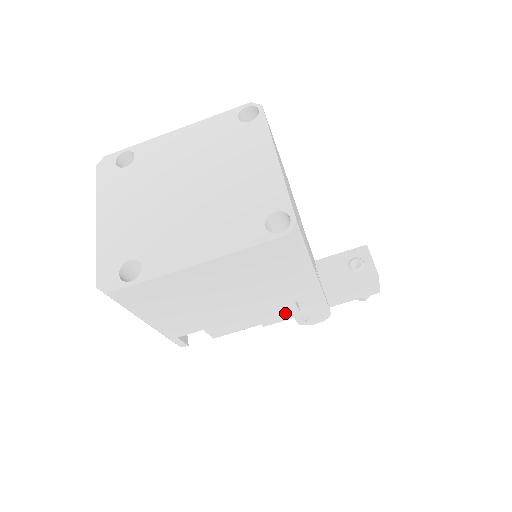
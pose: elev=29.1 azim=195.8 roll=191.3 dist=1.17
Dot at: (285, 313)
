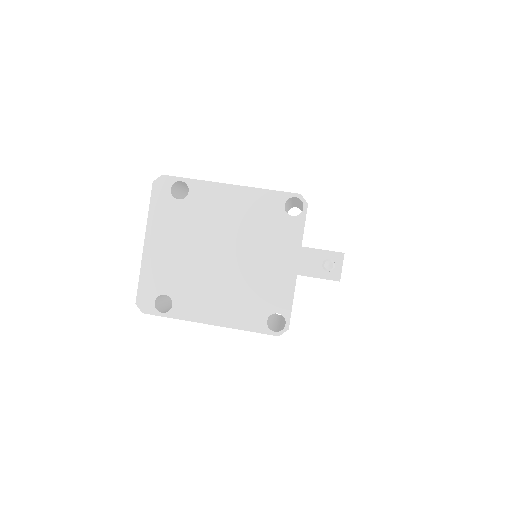
Dot at: occluded
